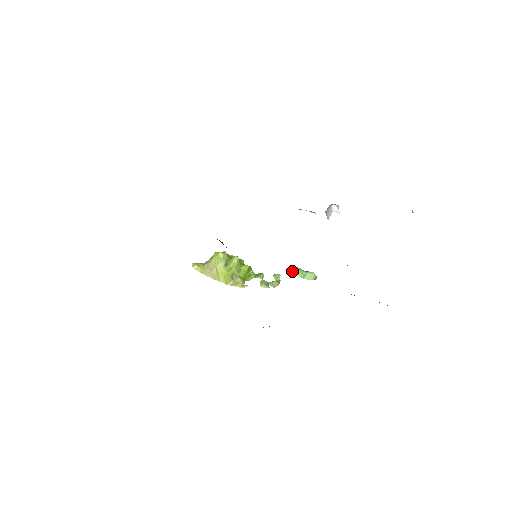
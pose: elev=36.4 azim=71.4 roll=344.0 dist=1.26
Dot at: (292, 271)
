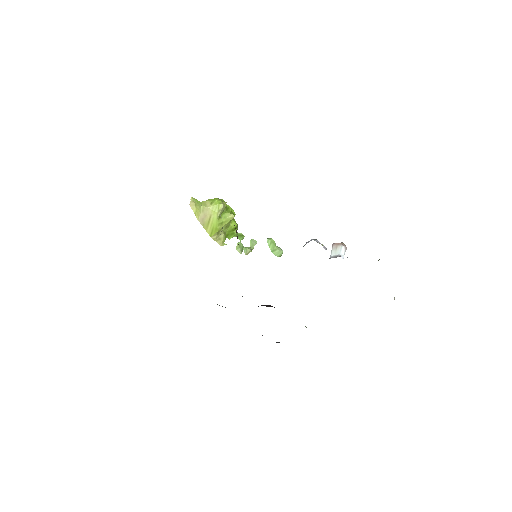
Dot at: (267, 240)
